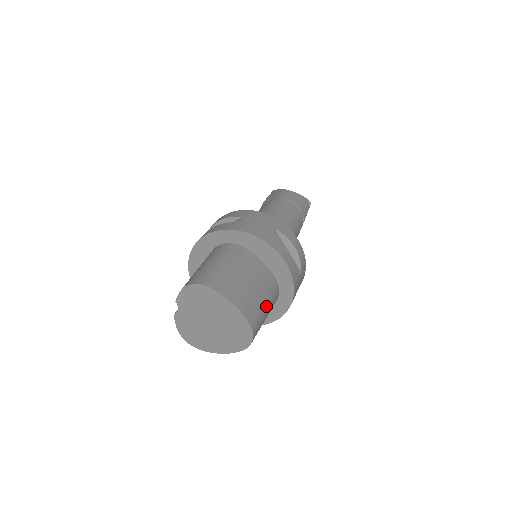
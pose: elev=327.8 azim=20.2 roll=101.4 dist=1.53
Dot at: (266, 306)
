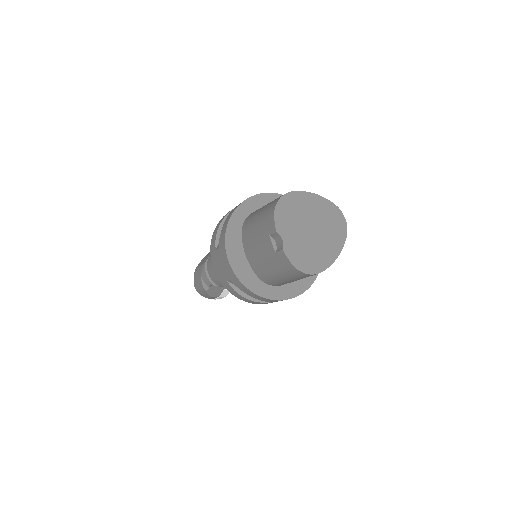
Dot at: occluded
